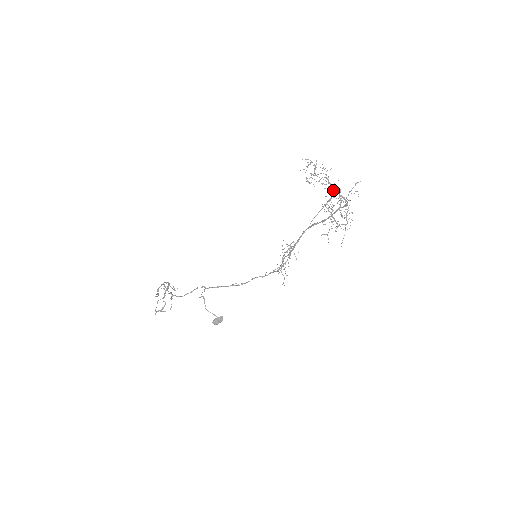
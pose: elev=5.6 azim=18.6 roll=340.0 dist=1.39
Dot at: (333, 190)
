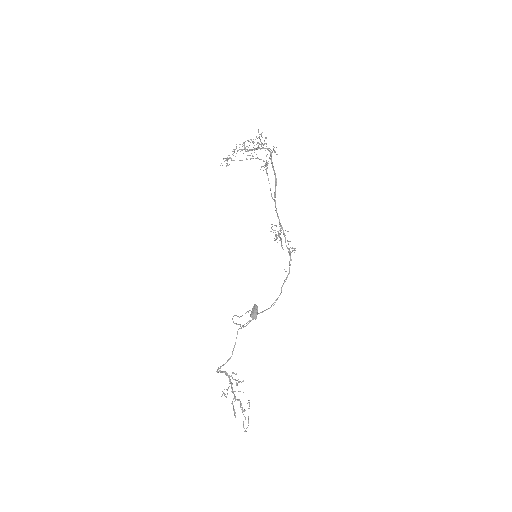
Dot at: (249, 150)
